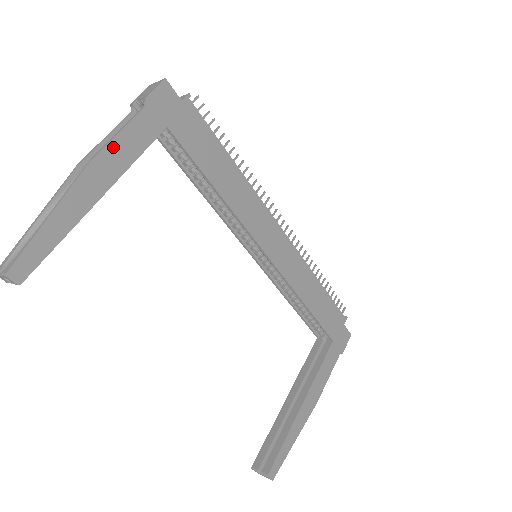
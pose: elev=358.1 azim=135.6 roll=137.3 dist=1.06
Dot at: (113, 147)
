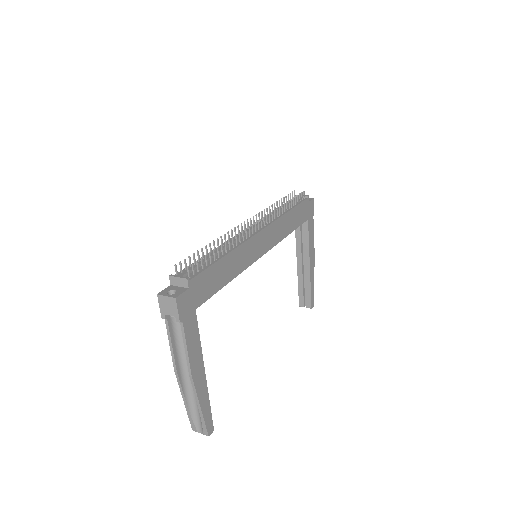
Dot at: (191, 358)
